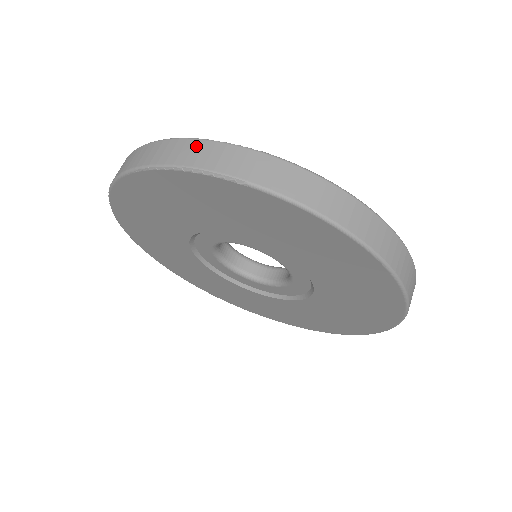
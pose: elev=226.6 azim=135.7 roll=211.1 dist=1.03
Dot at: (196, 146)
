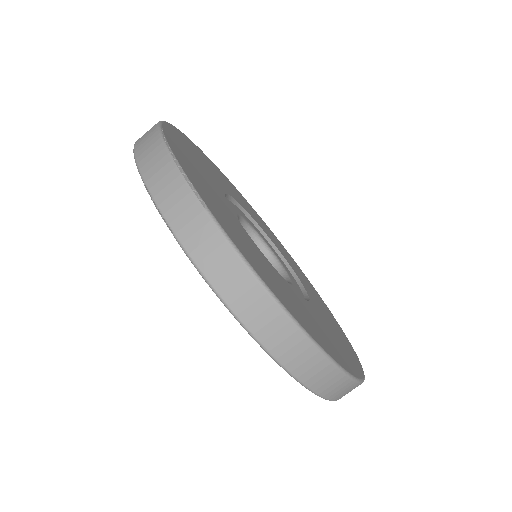
Dot at: (166, 167)
